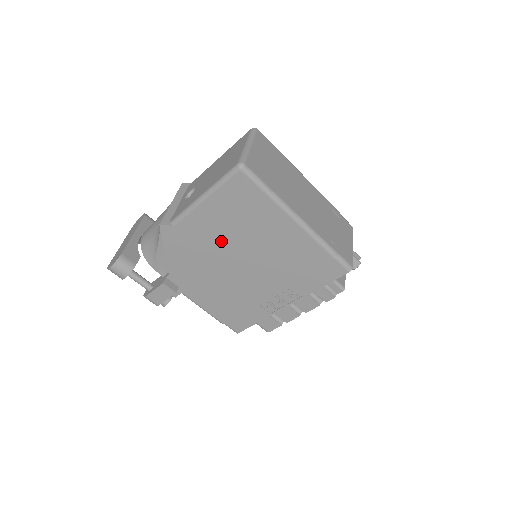
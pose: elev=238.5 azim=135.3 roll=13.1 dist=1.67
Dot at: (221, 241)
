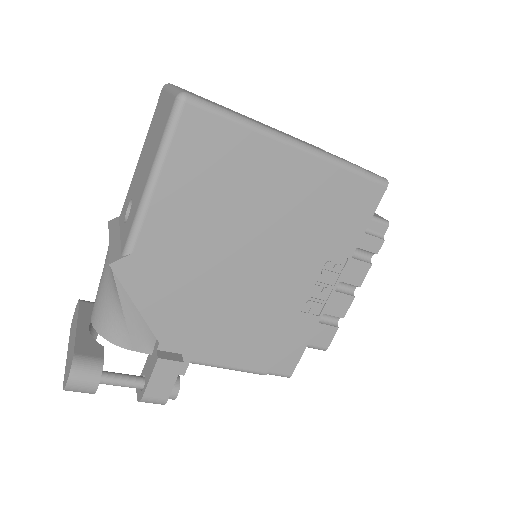
Dot at: (208, 239)
